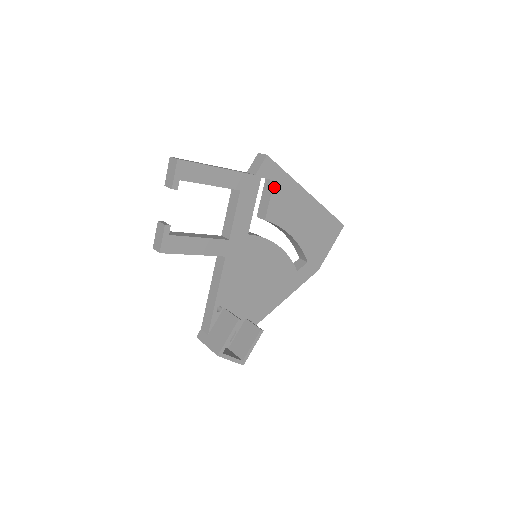
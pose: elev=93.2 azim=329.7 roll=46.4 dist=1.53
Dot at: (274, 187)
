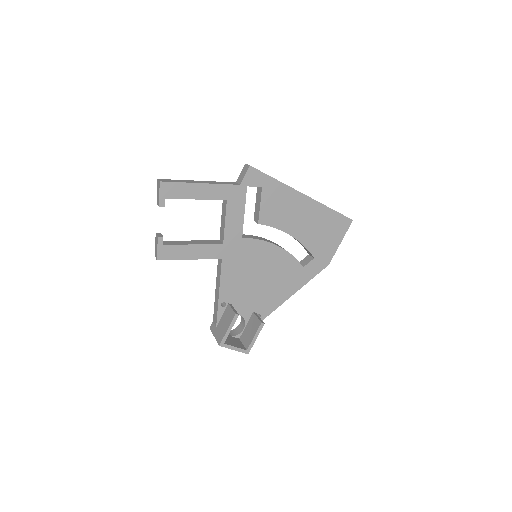
Dot at: (263, 193)
